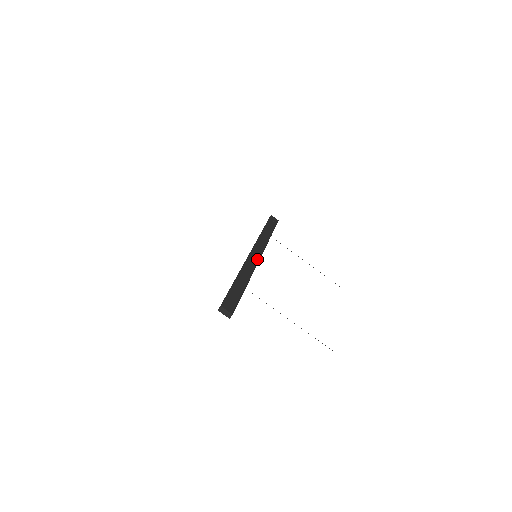
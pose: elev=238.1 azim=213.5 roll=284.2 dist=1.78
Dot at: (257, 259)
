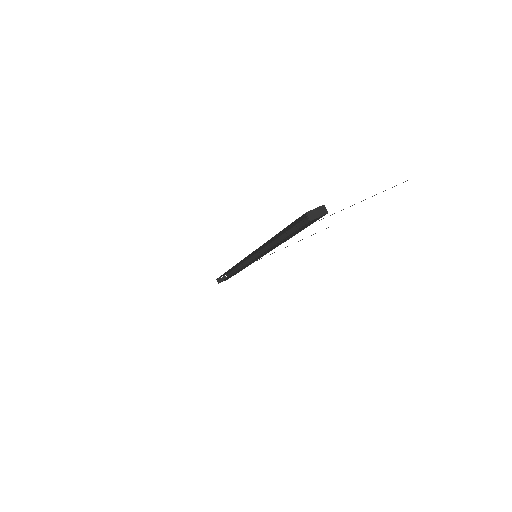
Dot at: occluded
